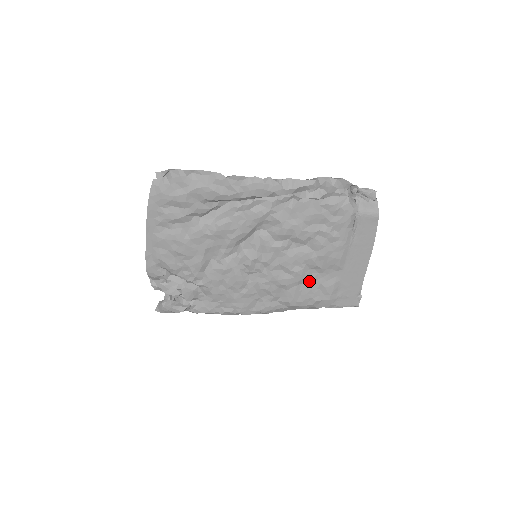
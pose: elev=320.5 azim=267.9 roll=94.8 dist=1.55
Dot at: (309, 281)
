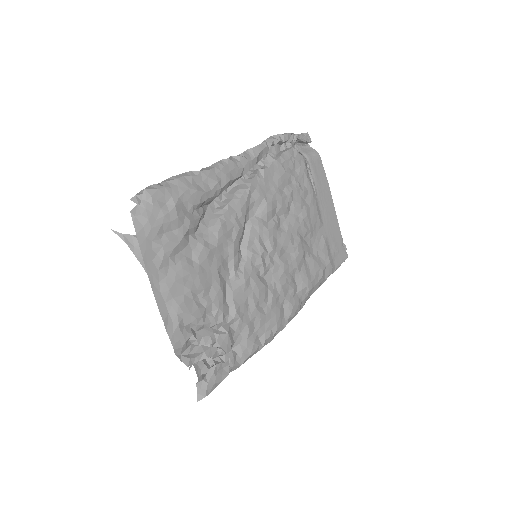
Dot at: (308, 252)
